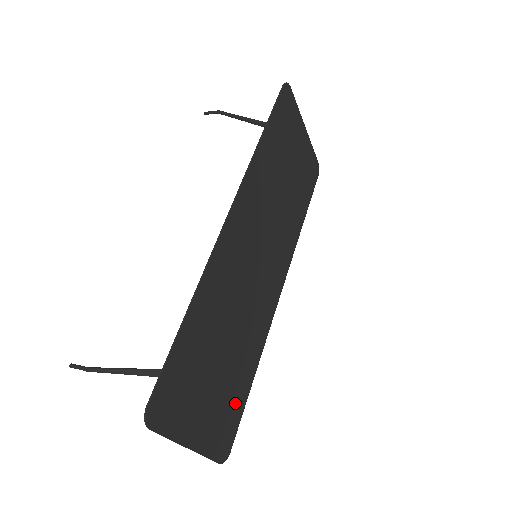
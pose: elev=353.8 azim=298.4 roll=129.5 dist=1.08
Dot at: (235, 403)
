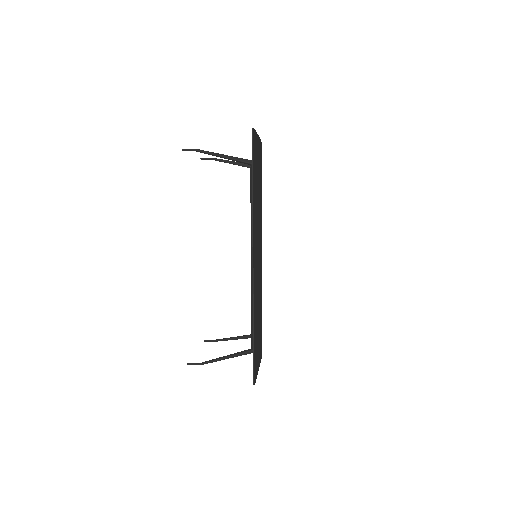
Dot at: (261, 330)
